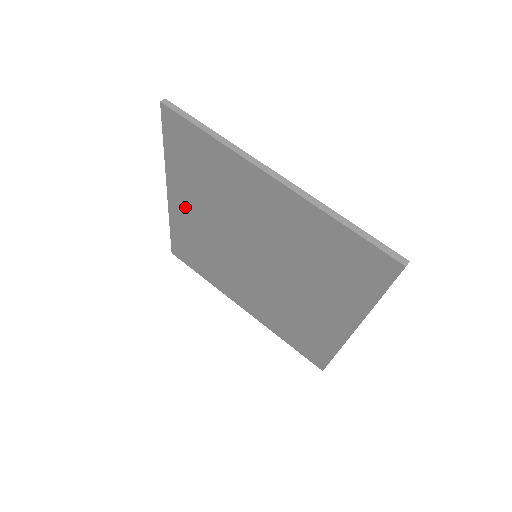
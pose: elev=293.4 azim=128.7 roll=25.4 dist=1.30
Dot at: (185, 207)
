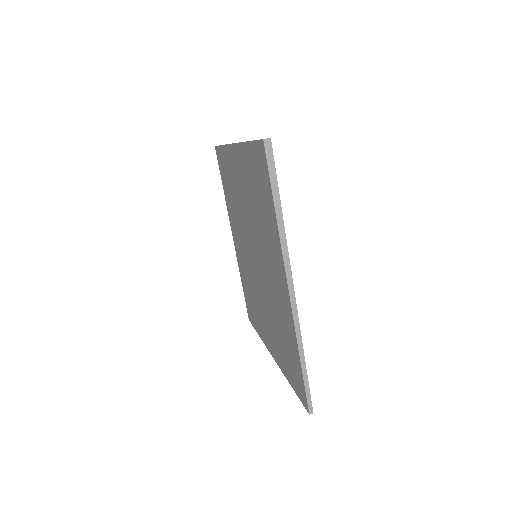
Dot at: (237, 242)
